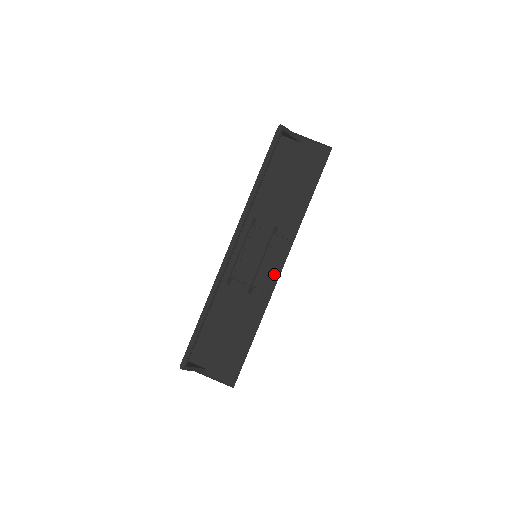
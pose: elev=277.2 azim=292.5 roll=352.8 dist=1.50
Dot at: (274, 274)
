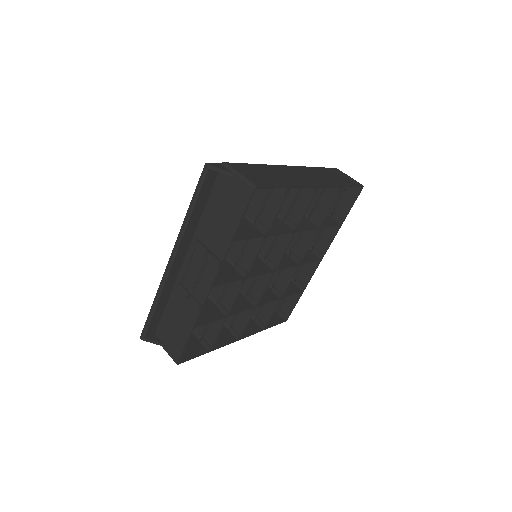
Dot at: (205, 289)
